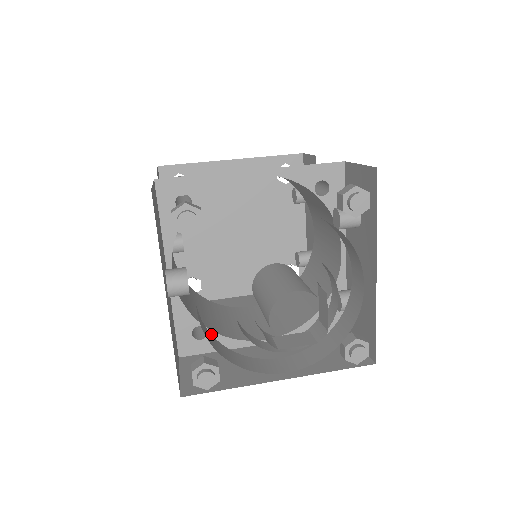
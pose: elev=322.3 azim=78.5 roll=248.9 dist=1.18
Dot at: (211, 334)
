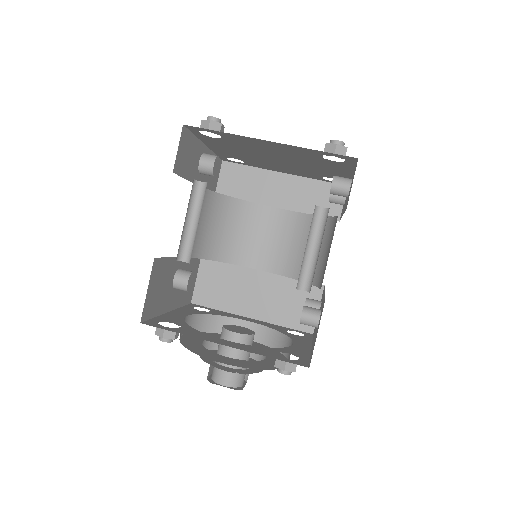
Dot at: occluded
